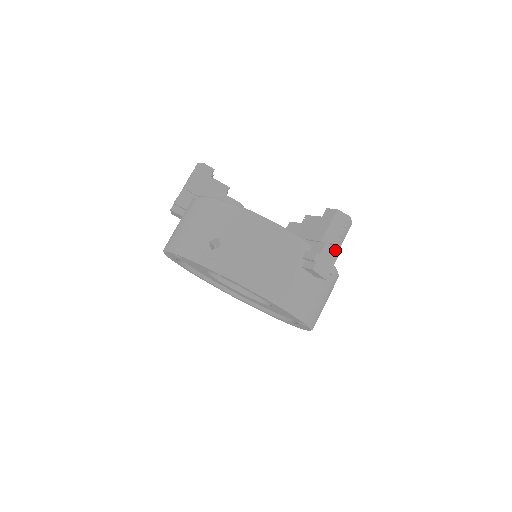
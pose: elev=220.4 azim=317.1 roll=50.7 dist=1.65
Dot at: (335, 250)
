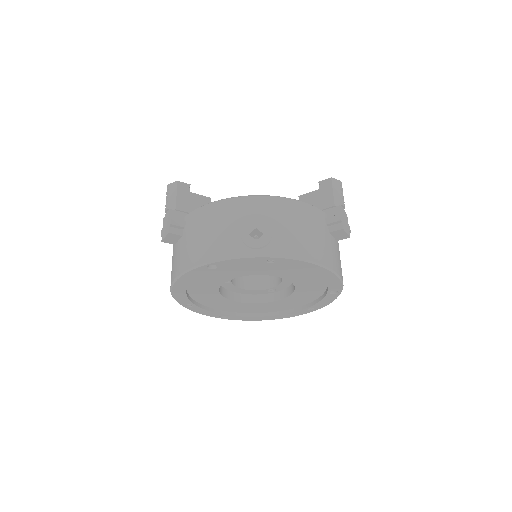
Dot at: (344, 211)
